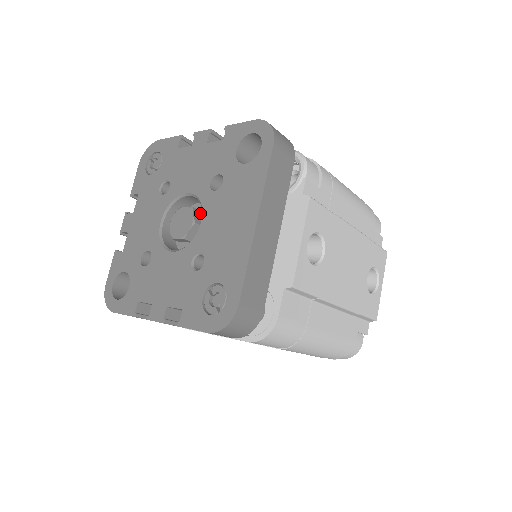
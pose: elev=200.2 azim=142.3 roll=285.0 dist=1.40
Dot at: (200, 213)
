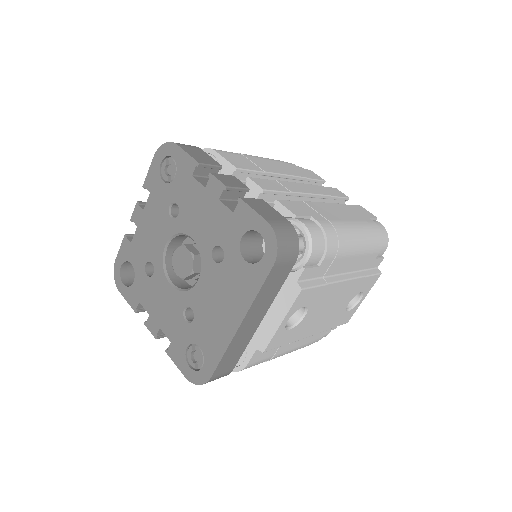
Dot at: occluded
